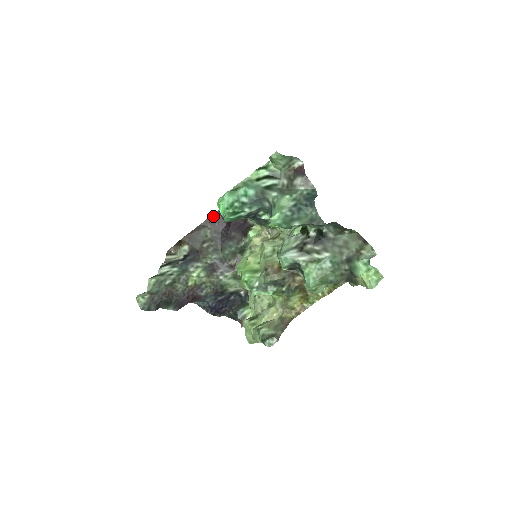
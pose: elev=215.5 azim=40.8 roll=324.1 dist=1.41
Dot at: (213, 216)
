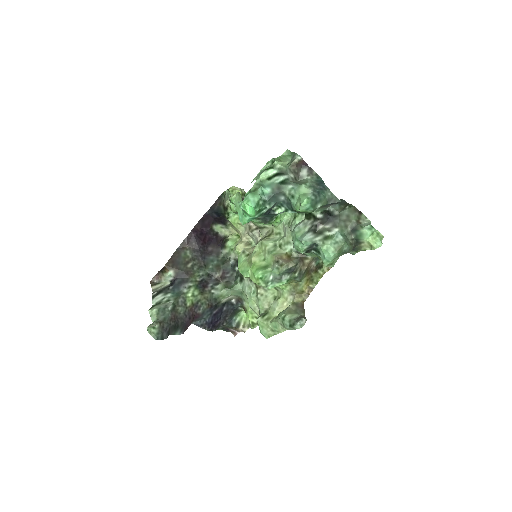
Dot at: (188, 237)
